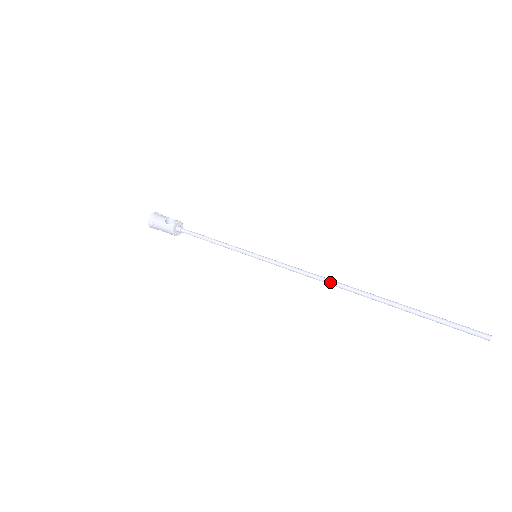
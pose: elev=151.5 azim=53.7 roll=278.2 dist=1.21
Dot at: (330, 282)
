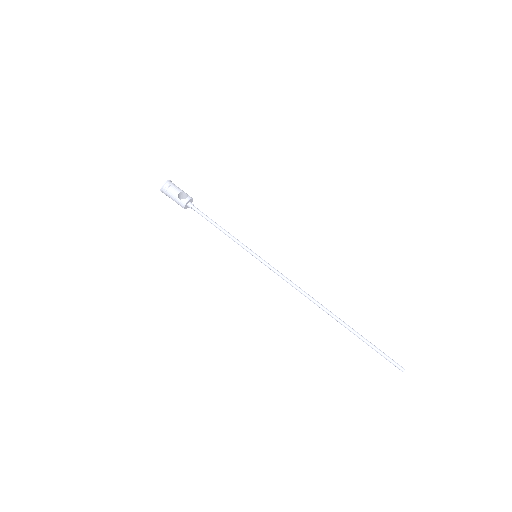
Dot at: (310, 299)
